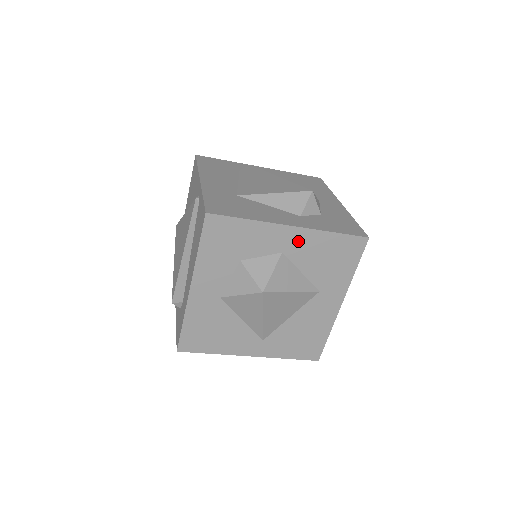
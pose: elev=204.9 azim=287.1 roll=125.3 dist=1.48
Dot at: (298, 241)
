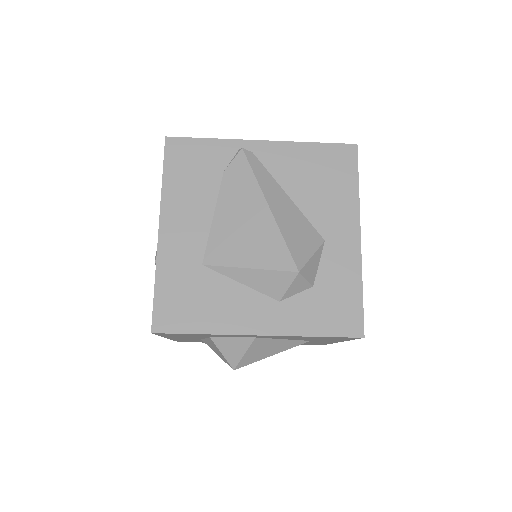
Dot at: (271, 336)
